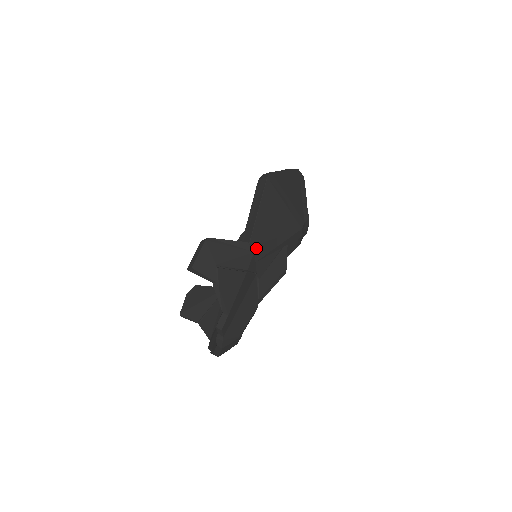
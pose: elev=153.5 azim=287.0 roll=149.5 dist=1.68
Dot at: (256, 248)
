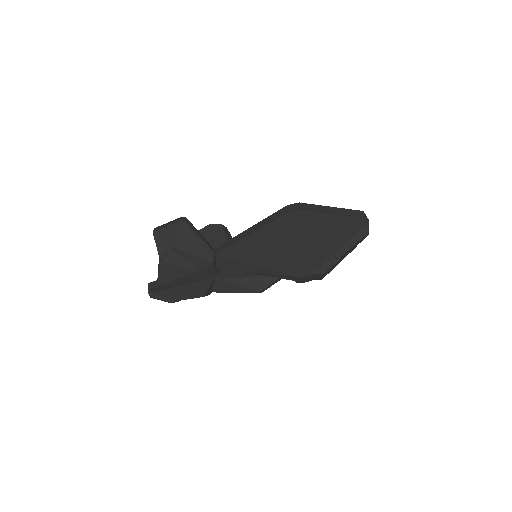
Dot at: (226, 260)
